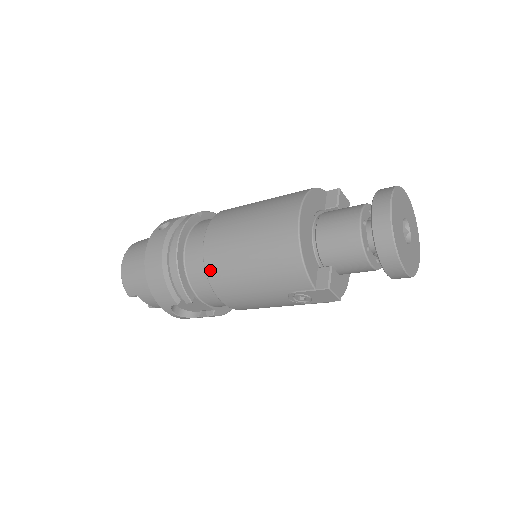
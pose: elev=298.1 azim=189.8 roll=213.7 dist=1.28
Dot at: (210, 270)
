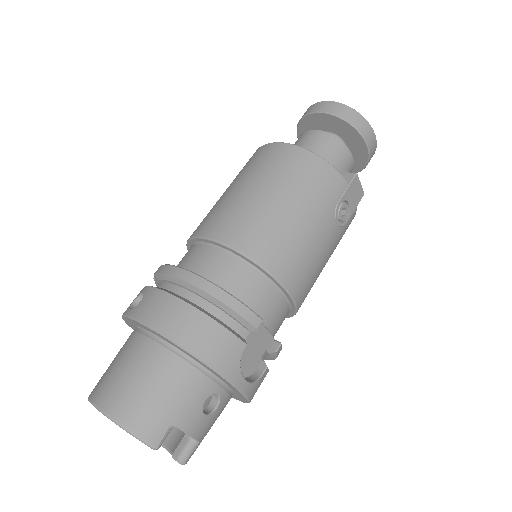
Dot at: (255, 252)
